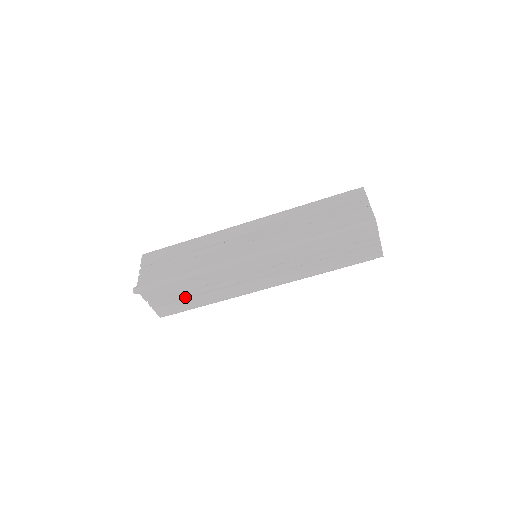
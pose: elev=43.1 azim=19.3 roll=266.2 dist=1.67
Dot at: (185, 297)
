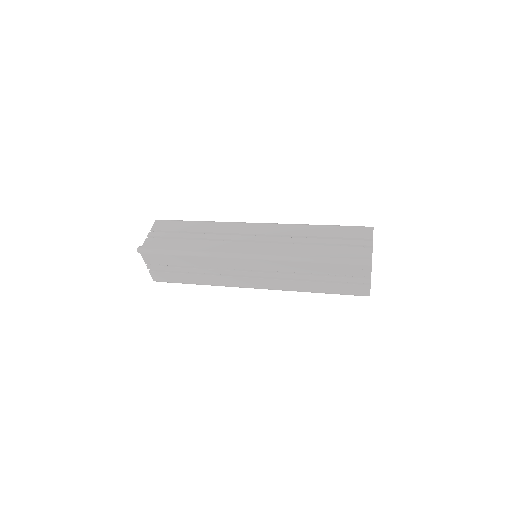
Dot at: (181, 271)
